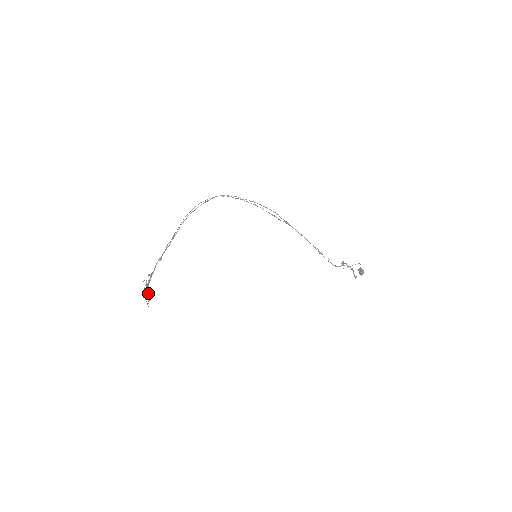
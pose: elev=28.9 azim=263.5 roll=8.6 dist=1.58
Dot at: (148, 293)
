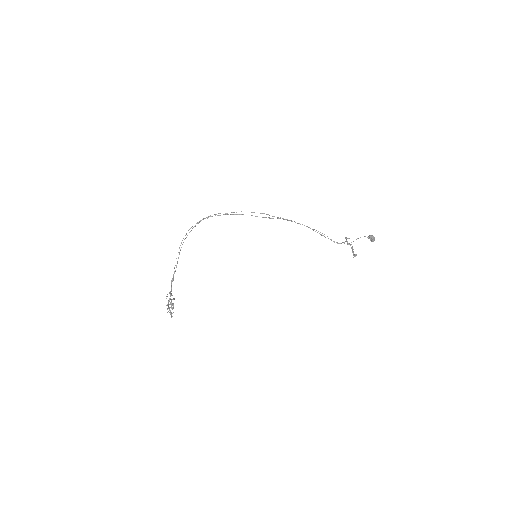
Dot at: (171, 308)
